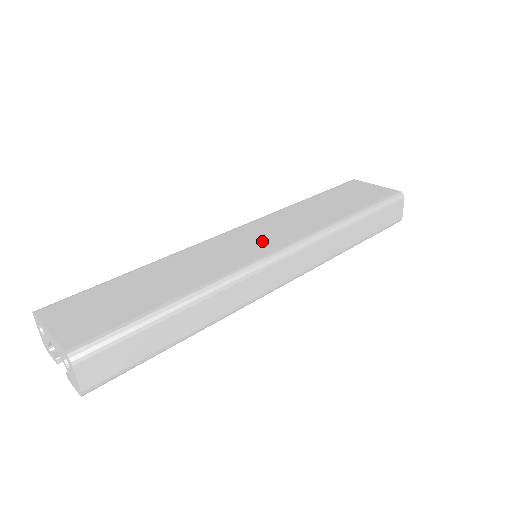
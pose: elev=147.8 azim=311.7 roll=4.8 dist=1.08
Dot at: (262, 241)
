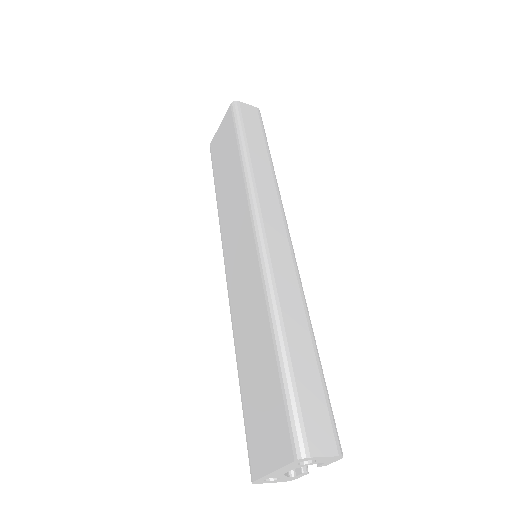
Dot at: (242, 246)
